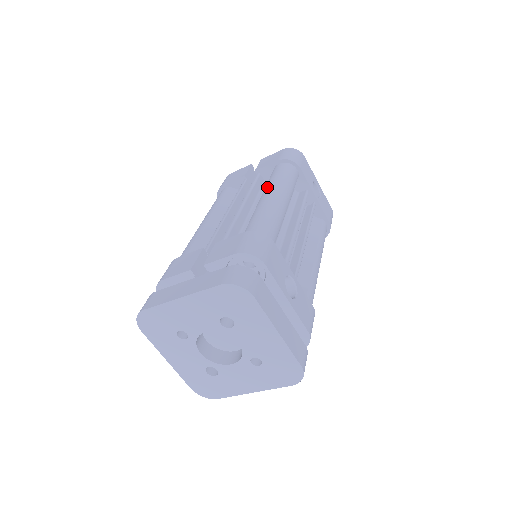
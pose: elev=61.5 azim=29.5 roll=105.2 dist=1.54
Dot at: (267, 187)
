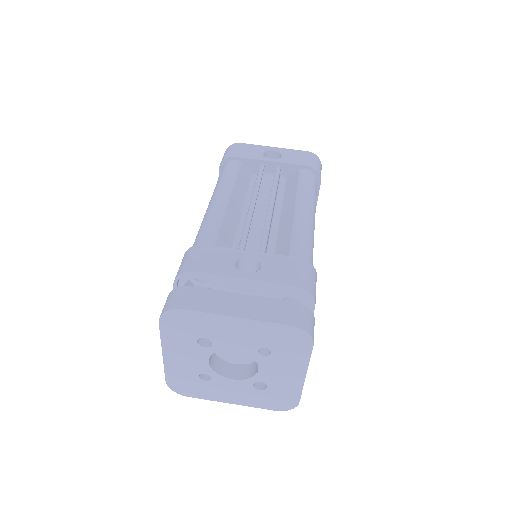
Dot at: occluded
